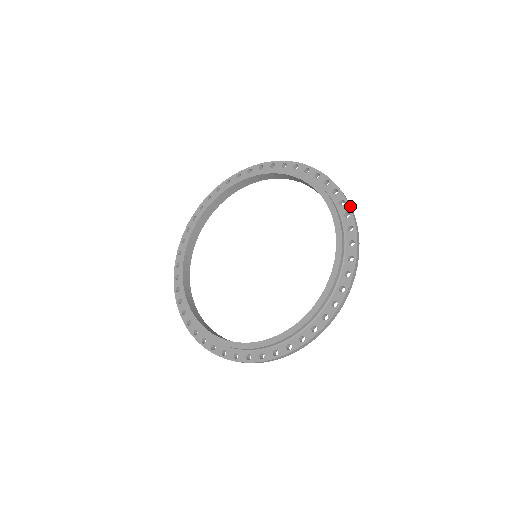
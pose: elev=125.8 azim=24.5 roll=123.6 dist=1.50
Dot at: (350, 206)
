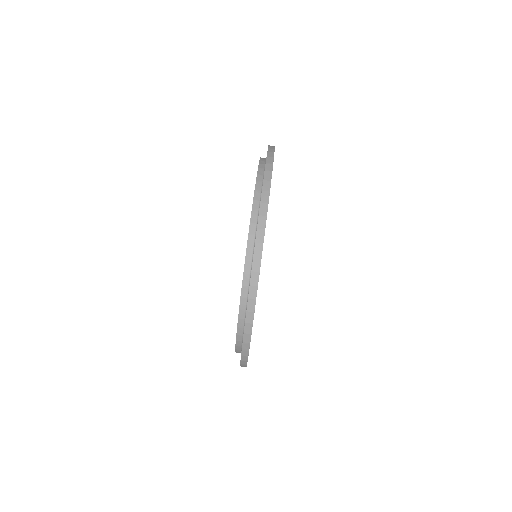
Dot at: (270, 150)
